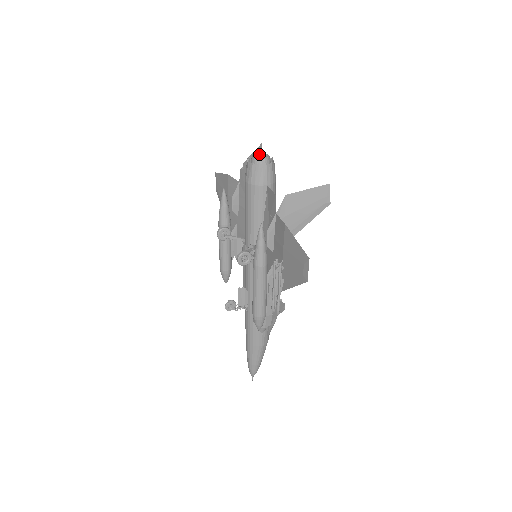
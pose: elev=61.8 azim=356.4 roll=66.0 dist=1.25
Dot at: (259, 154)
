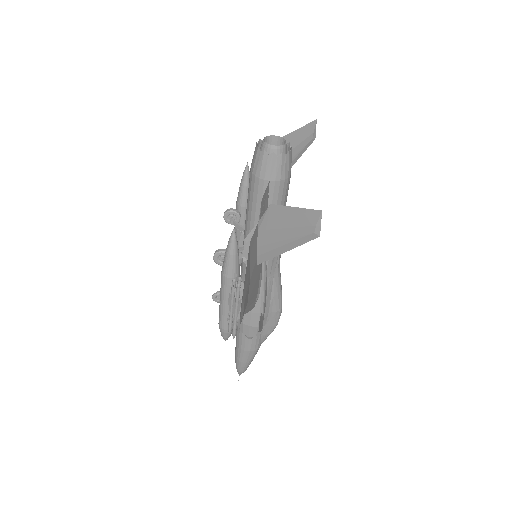
Dot at: (278, 137)
